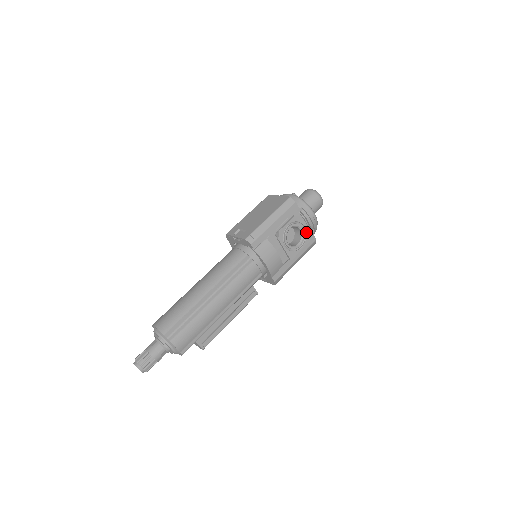
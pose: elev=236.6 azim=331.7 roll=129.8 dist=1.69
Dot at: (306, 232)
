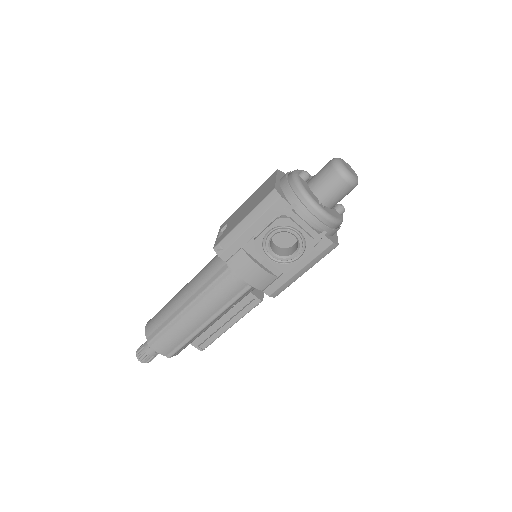
Dot at: (304, 238)
